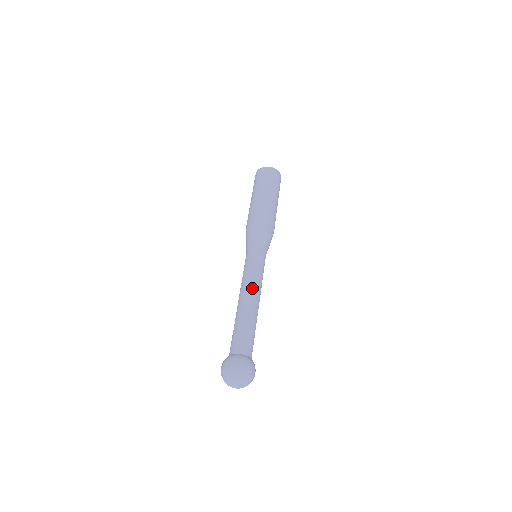
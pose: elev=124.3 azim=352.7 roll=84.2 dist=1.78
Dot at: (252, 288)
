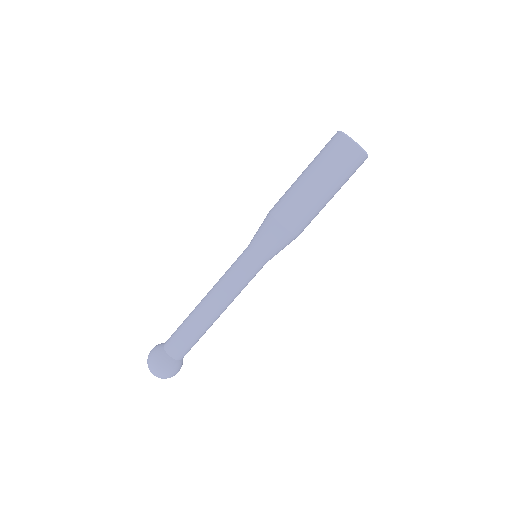
Dot at: (220, 299)
